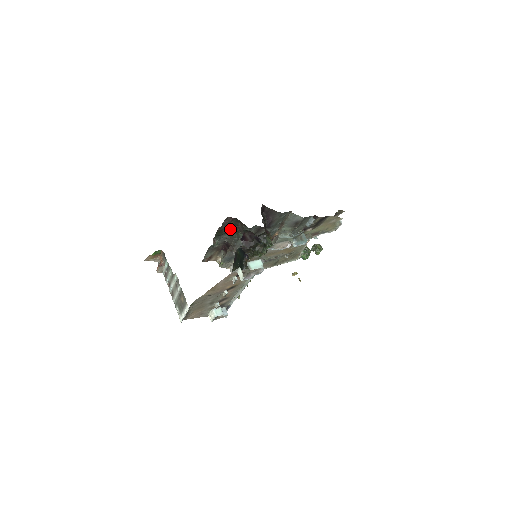
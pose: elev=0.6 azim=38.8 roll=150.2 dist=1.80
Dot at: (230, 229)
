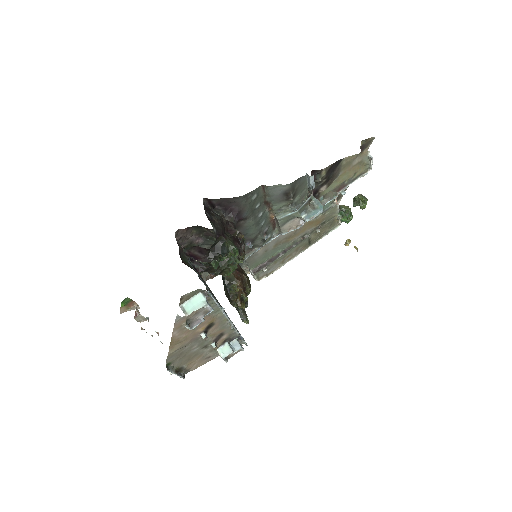
Dot at: (202, 238)
